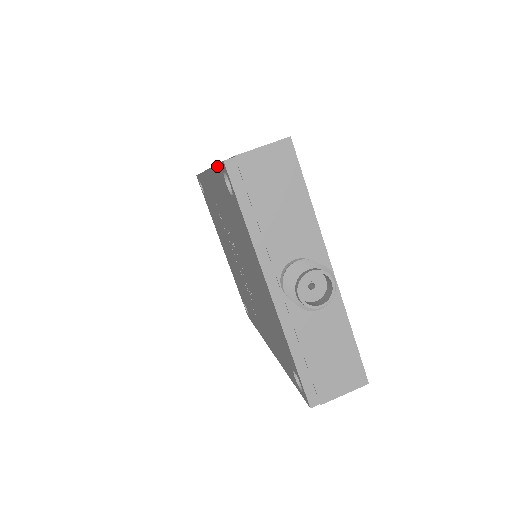
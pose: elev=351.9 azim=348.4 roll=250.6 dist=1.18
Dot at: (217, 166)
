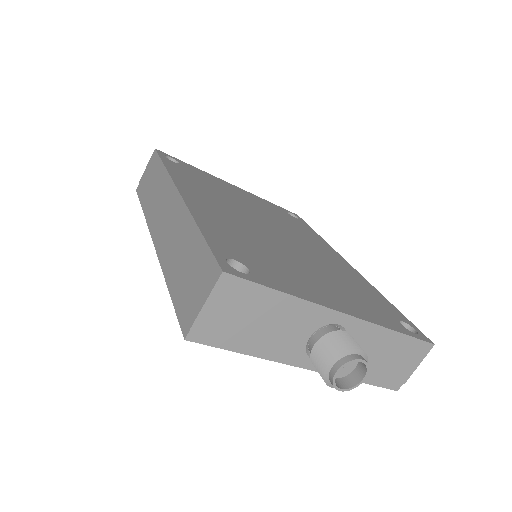
Dot at: (174, 305)
